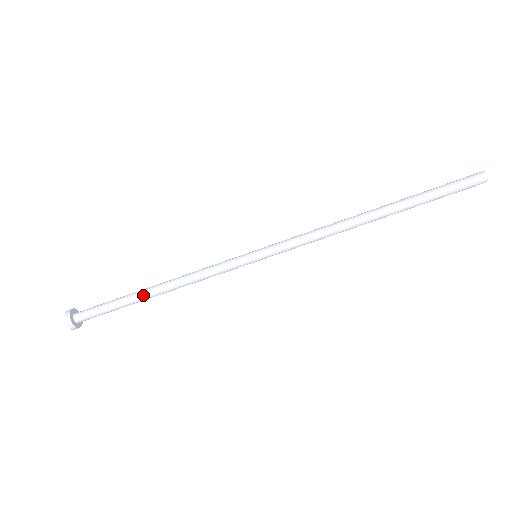
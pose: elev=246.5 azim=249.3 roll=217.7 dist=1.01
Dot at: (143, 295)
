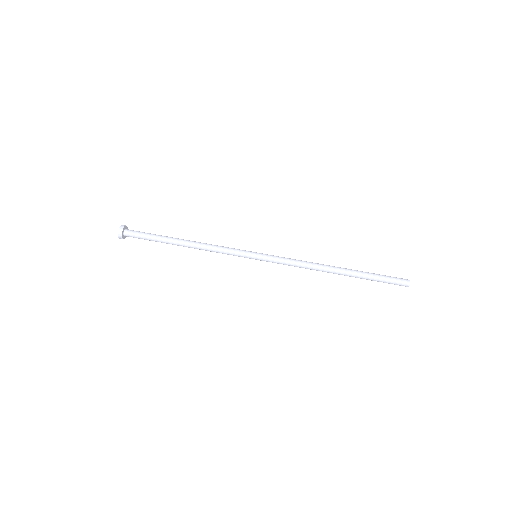
Dot at: (175, 242)
